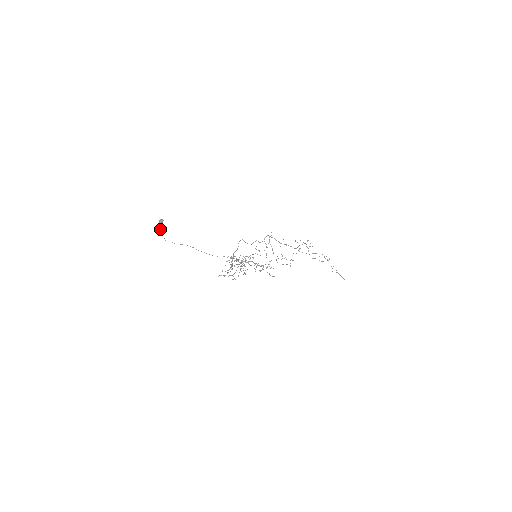
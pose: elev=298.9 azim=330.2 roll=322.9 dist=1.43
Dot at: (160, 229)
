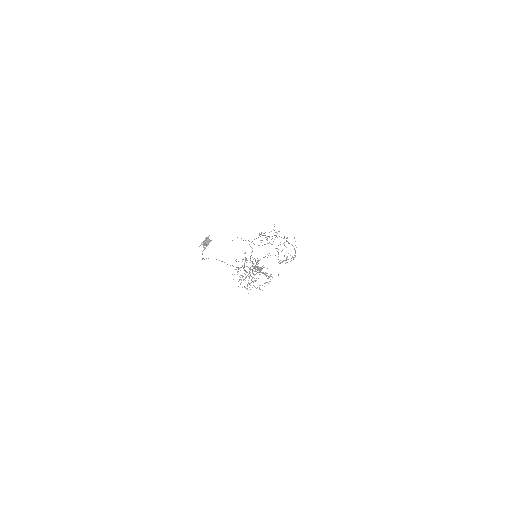
Dot at: (203, 247)
